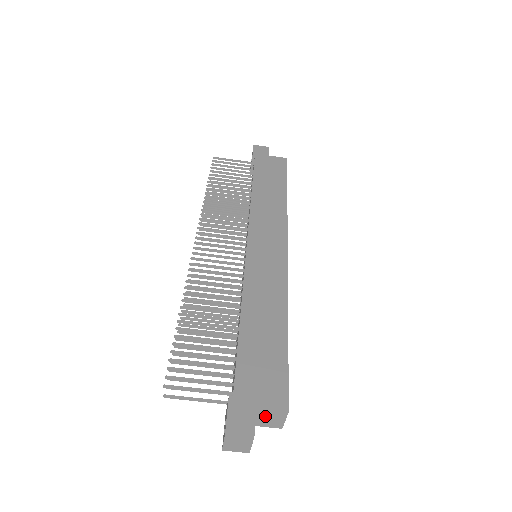
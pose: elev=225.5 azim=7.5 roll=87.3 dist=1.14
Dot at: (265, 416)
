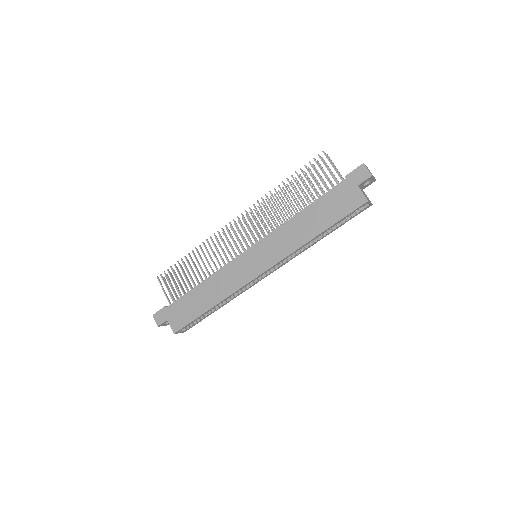
Dot at: occluded
